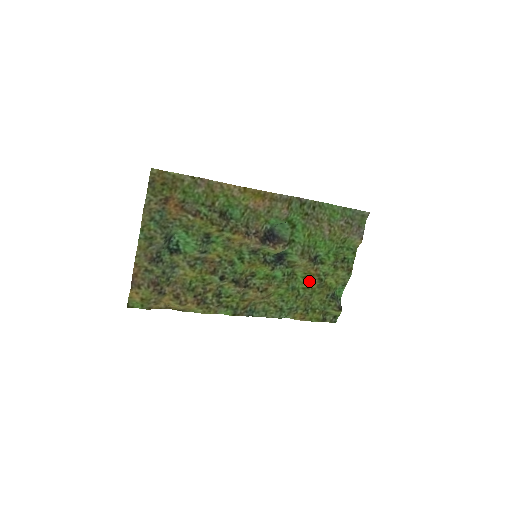
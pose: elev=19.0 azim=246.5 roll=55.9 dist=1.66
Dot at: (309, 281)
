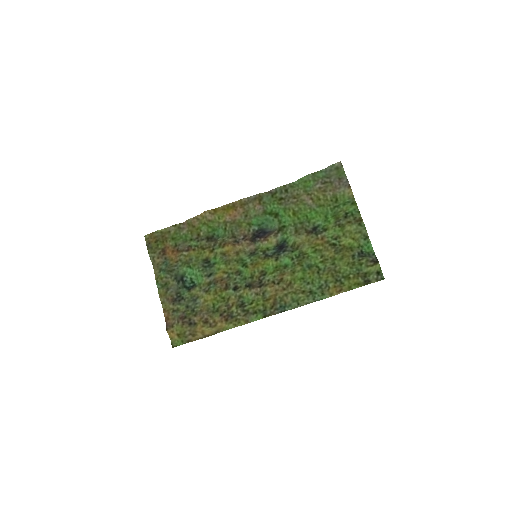
Dot at: (323, 252)
